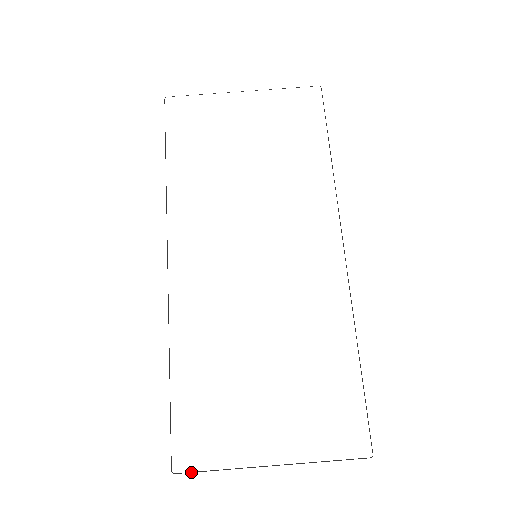
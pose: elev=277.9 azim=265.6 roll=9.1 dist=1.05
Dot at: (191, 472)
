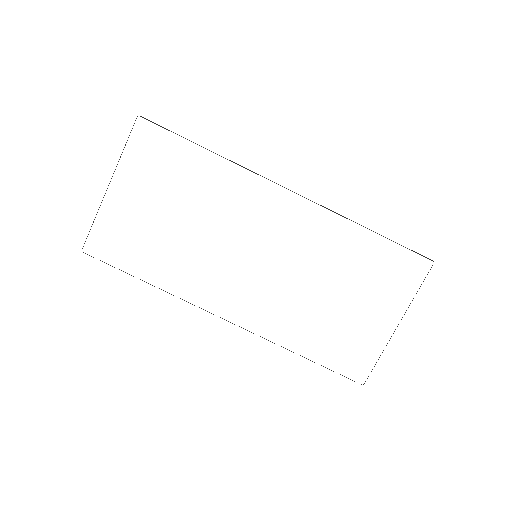
Dot at: occluded
